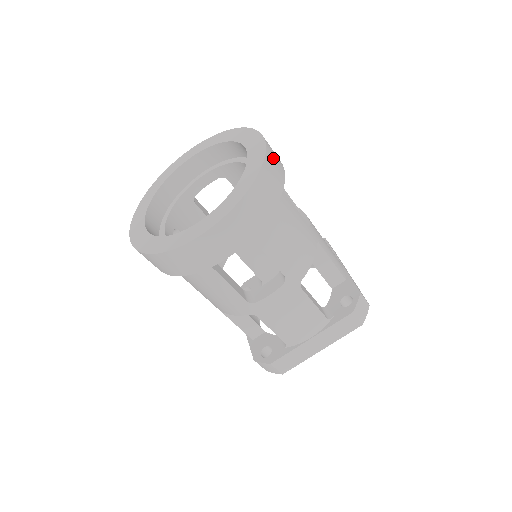
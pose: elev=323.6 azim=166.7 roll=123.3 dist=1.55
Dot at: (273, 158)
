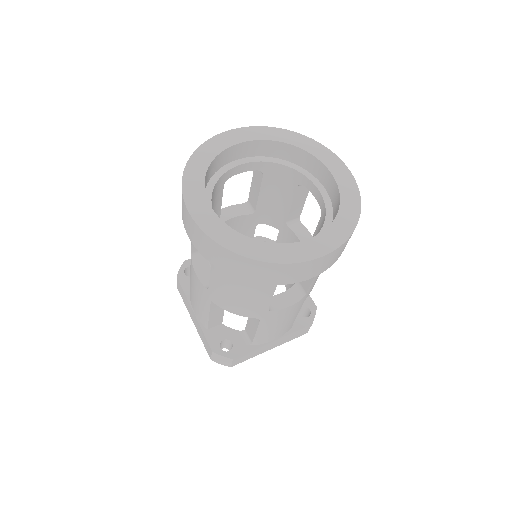
Dot at: occluded
